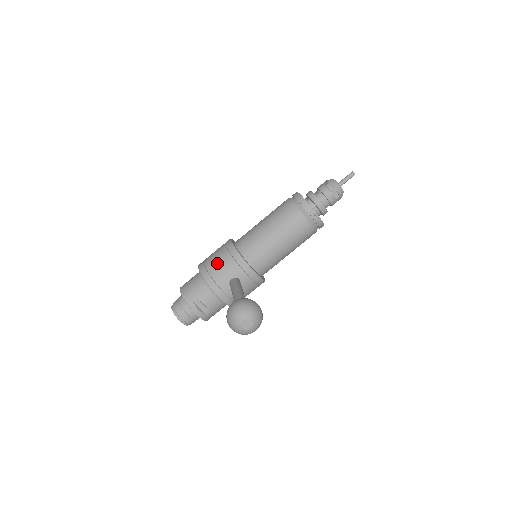
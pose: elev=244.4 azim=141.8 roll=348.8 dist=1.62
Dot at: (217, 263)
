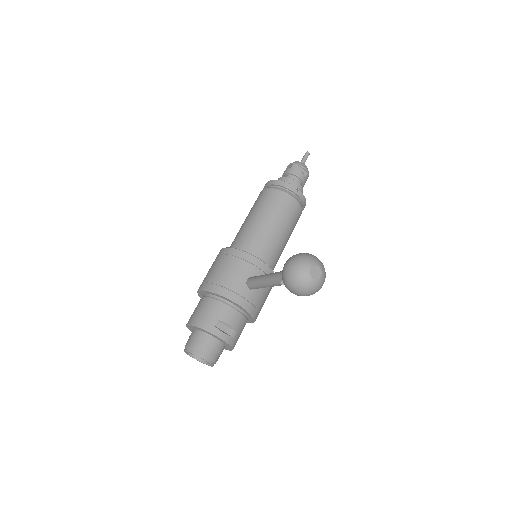
Dot at: (223, 271)
